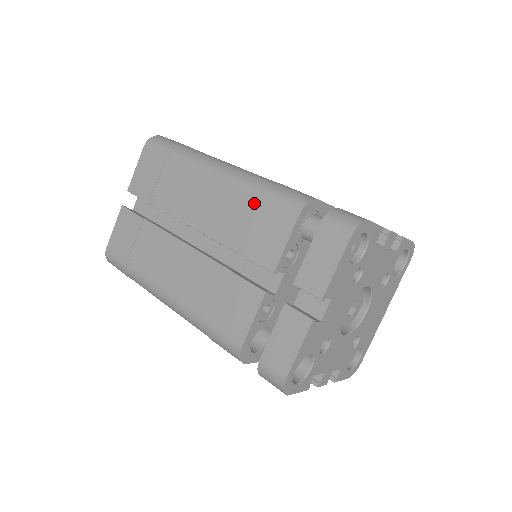
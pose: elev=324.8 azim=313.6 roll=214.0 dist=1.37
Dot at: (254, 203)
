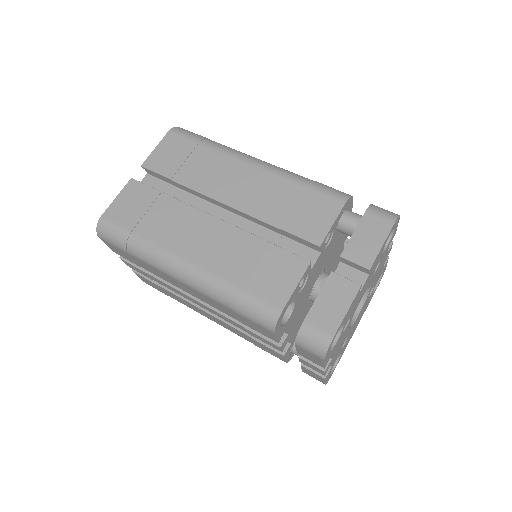
Dot at: (299, 190)
